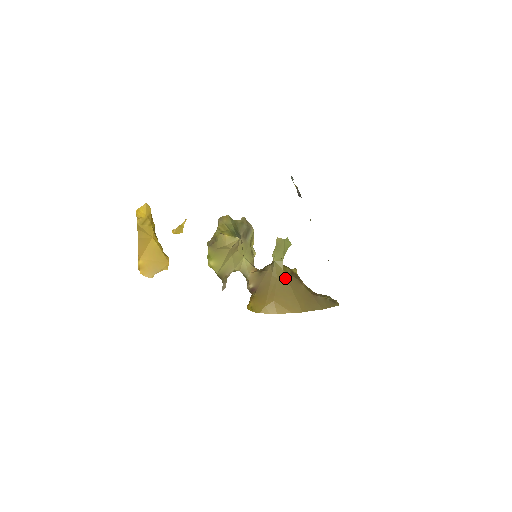
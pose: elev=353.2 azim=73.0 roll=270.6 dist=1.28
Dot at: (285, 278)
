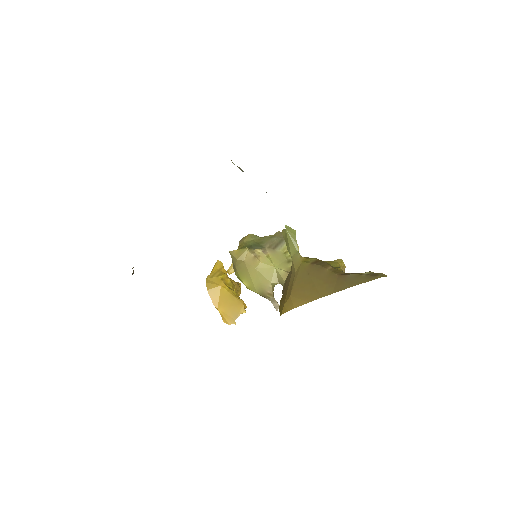
Dot at: (303, 269)
